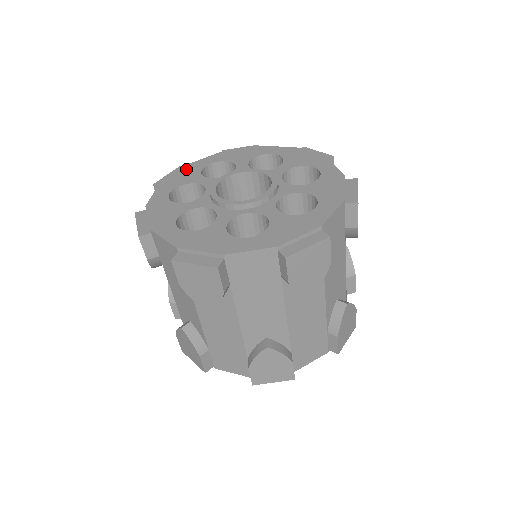
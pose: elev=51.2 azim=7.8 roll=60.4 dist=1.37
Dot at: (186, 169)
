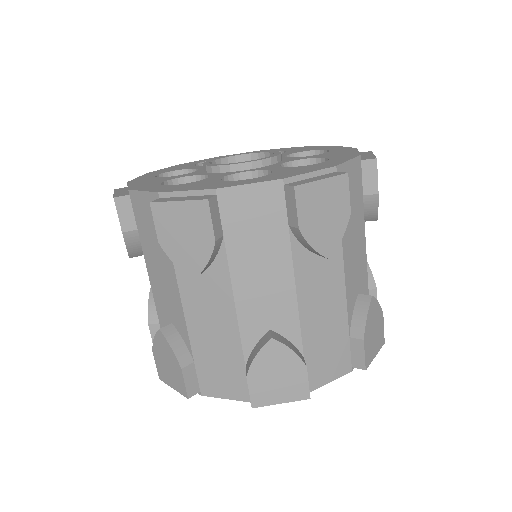
Dot at: (178, 165)
